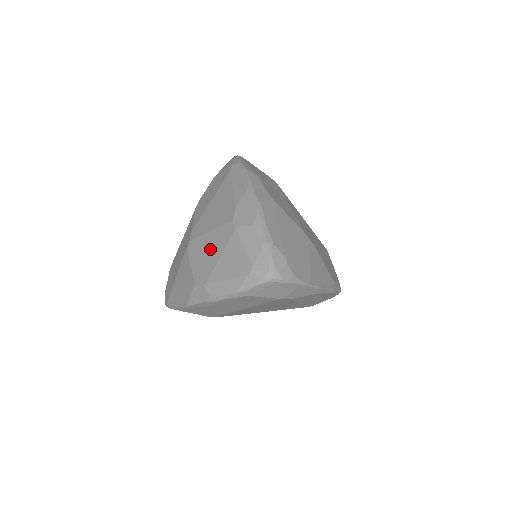
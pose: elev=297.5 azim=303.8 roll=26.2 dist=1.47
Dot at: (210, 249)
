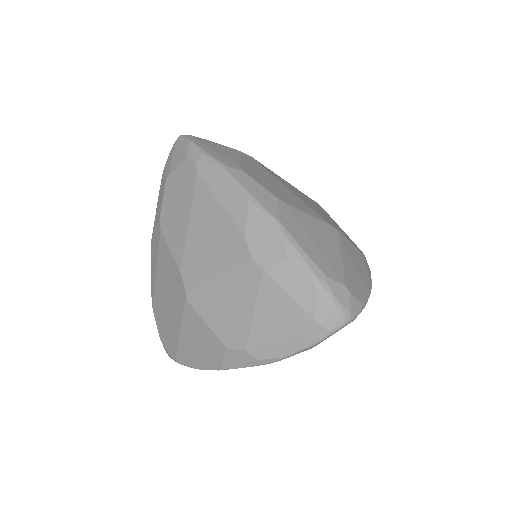
Dot at: (230, 300)
